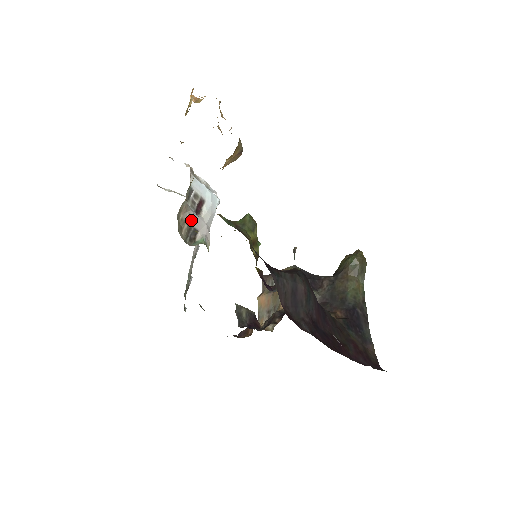
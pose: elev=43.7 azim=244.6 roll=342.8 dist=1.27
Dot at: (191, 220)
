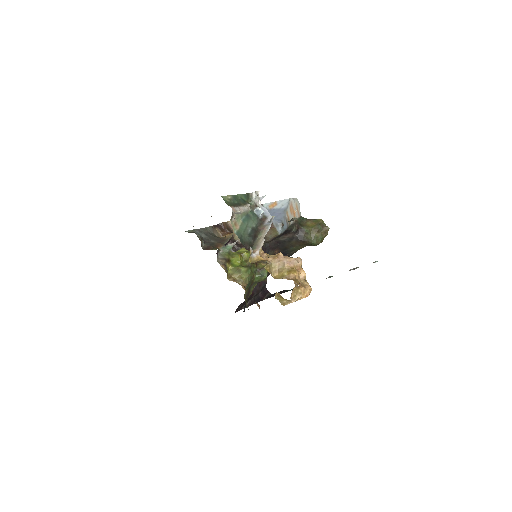
Dot at: occluded
